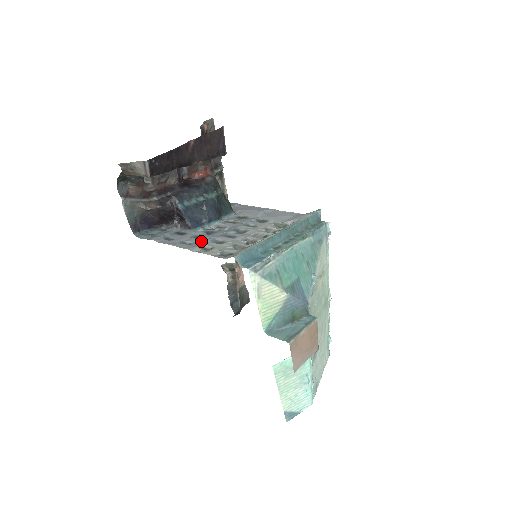
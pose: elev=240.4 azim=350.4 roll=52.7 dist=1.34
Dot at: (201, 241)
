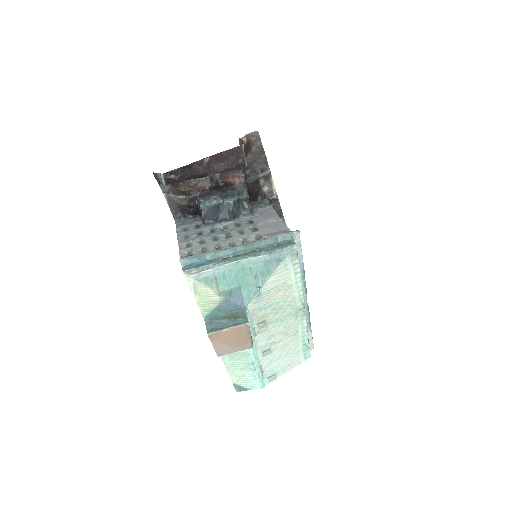
Dot at: (195, 238)
